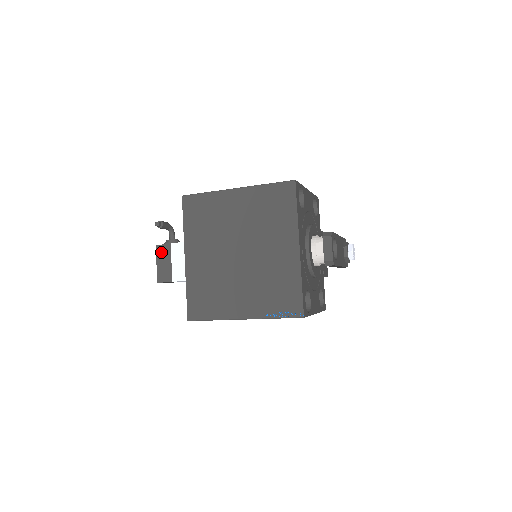
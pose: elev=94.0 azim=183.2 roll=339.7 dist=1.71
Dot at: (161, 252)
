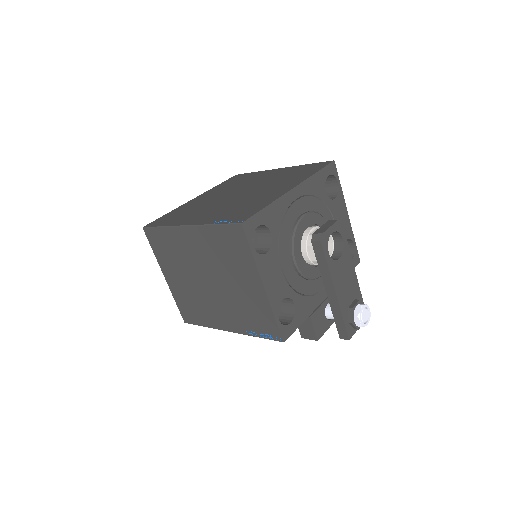
Dot at: occluded
